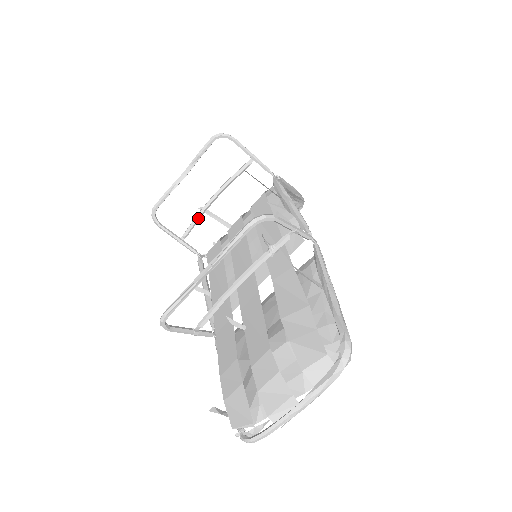
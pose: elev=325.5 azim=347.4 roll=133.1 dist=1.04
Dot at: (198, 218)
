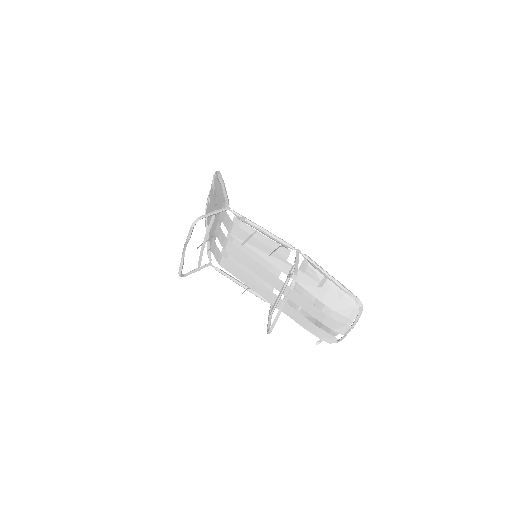
Dot at: occluded
